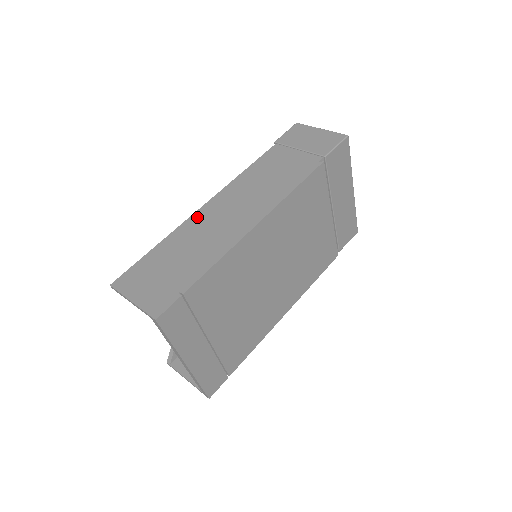
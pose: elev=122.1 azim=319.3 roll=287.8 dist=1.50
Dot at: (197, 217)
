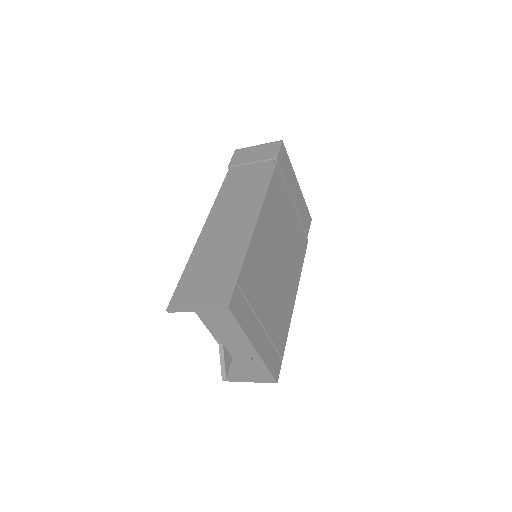
Dot at: (205, 236)
